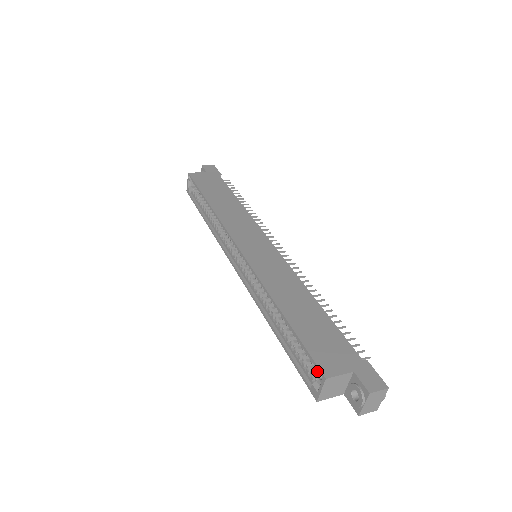
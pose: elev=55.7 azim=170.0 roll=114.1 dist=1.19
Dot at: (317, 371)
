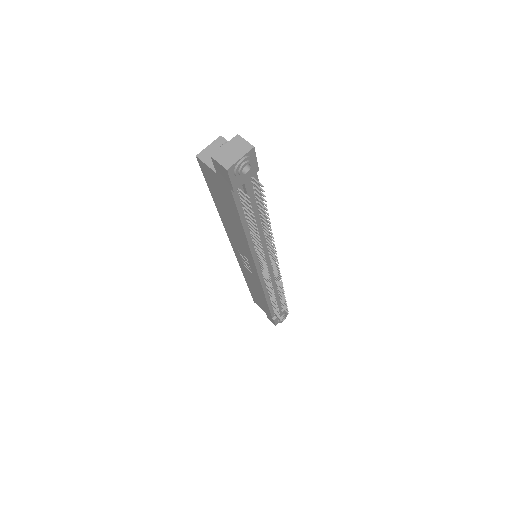
Dot at: occluded
